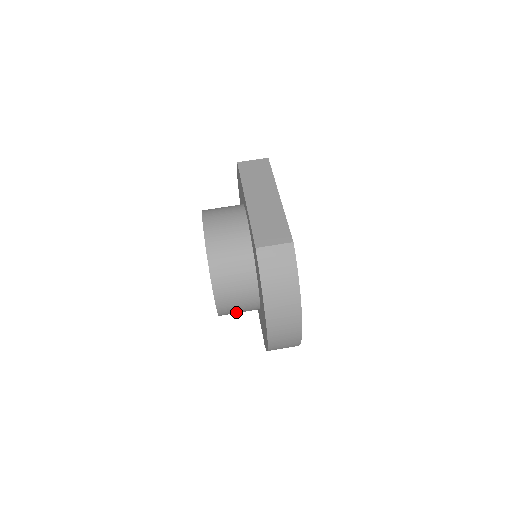
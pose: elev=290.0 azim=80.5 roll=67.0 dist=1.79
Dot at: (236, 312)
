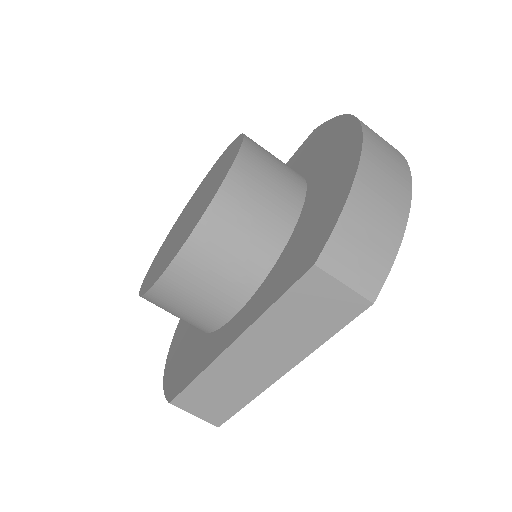
Dot at: occluded
